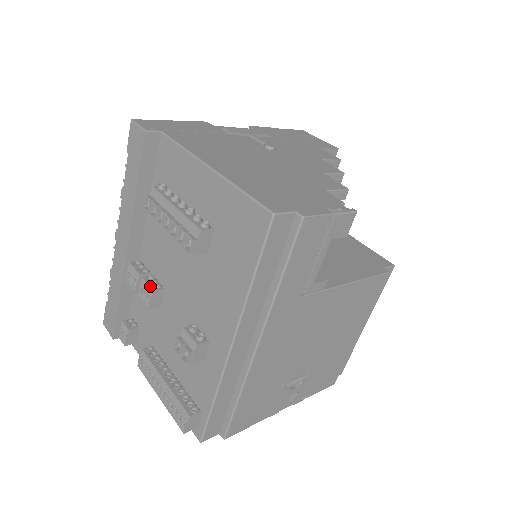
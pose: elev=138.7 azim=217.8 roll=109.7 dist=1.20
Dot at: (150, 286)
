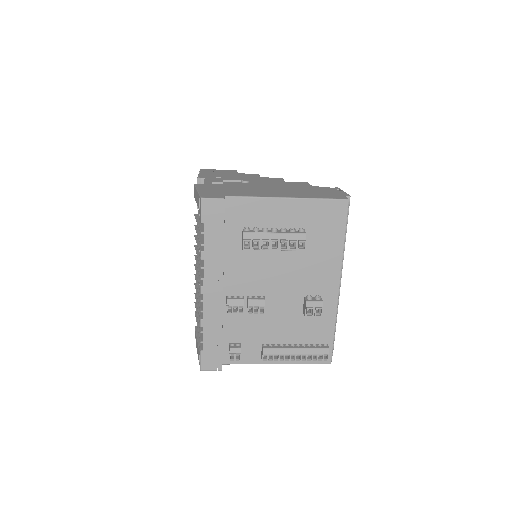
Dot at: (260, 299)
